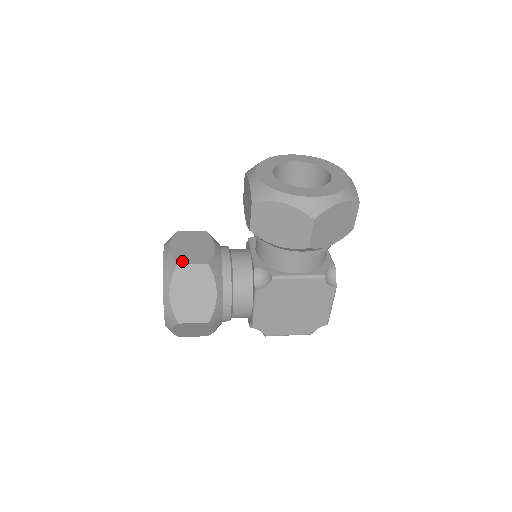
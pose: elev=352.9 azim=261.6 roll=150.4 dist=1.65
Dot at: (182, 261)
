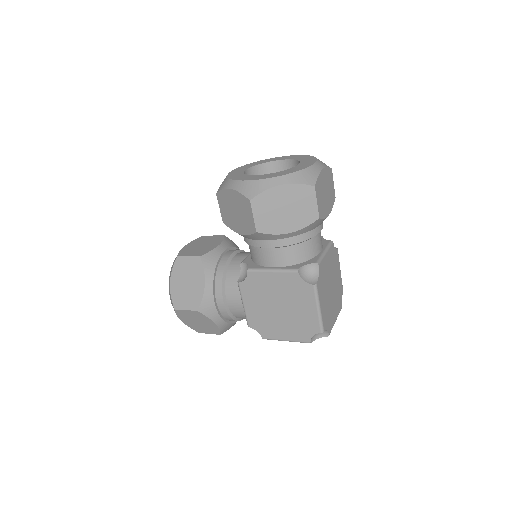
Dot at: (183, 254)
